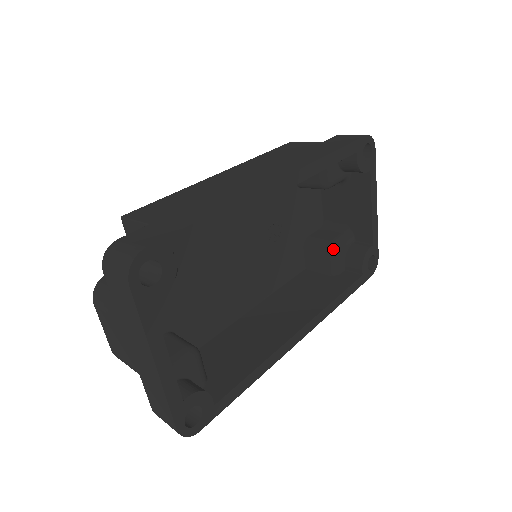
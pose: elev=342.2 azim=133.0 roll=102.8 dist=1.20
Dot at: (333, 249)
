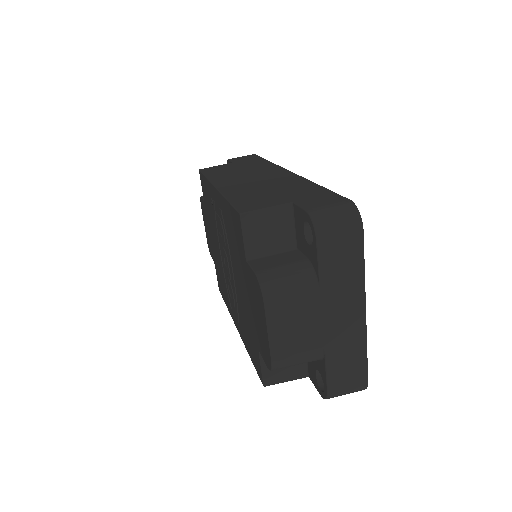
Dot at: occluded
